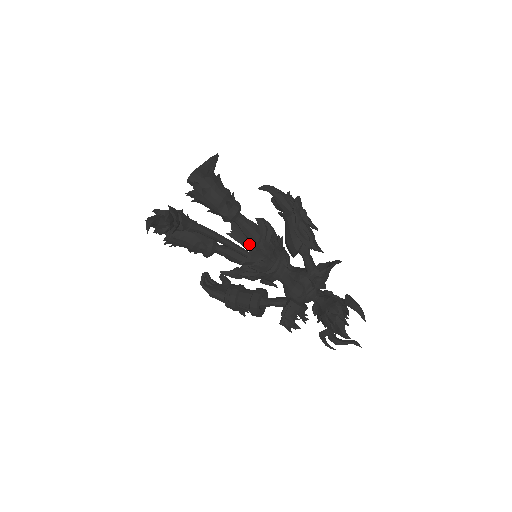
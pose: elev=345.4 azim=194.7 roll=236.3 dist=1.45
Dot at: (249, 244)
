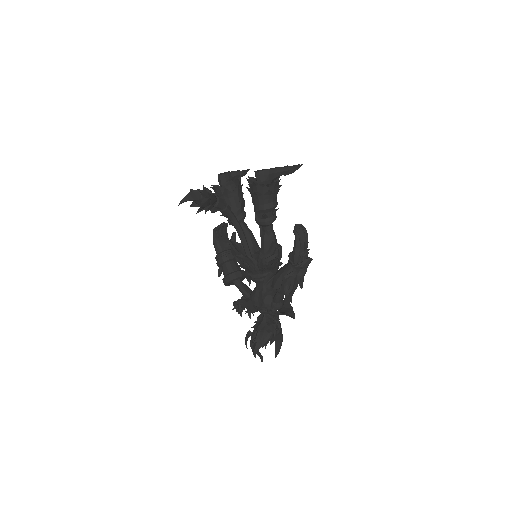
Dot at: occluded
